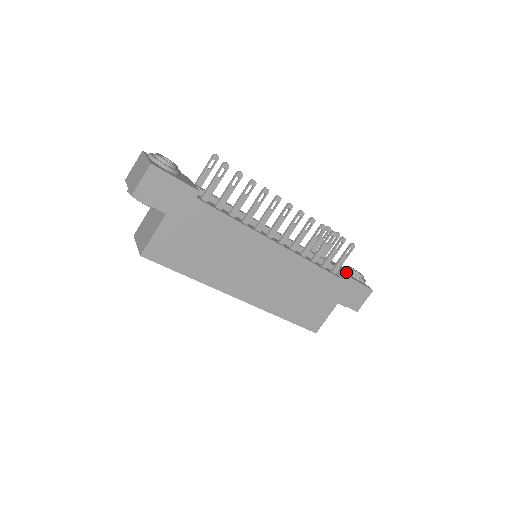
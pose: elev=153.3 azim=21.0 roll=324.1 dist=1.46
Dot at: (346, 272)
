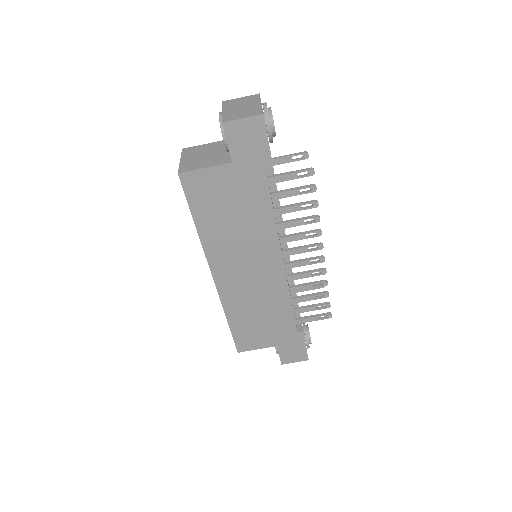
Dot at: (303, 328)
